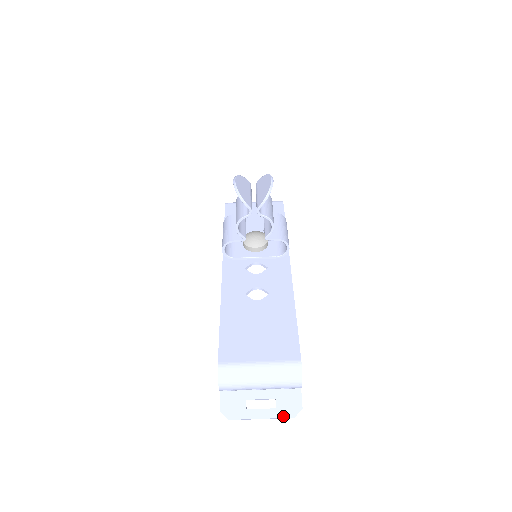
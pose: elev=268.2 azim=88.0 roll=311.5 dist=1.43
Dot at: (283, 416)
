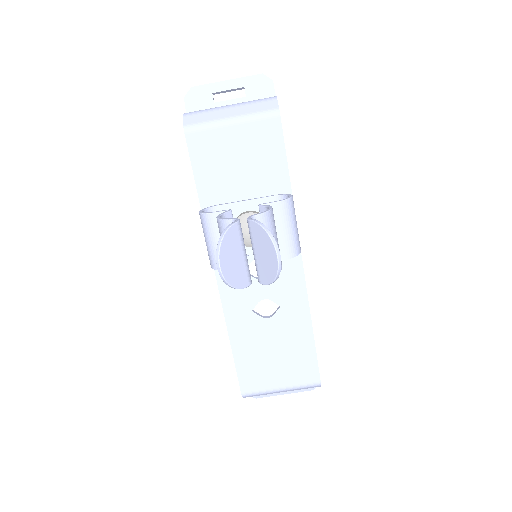
Dot at: (303, 391)
